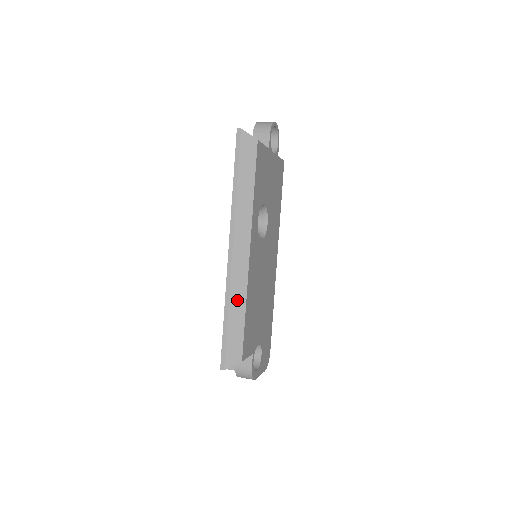
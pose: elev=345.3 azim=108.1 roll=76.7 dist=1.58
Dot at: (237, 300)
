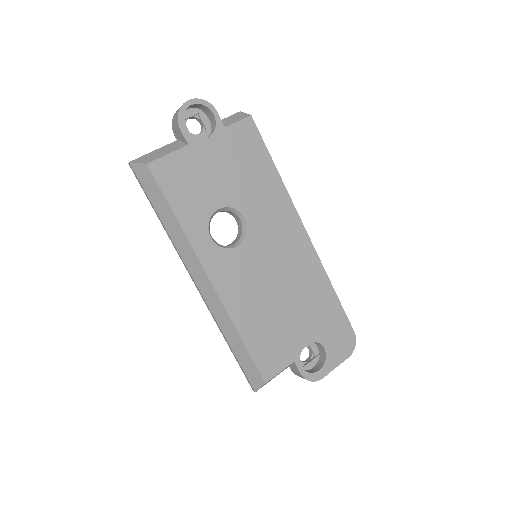
Dot at: (227, 329)
